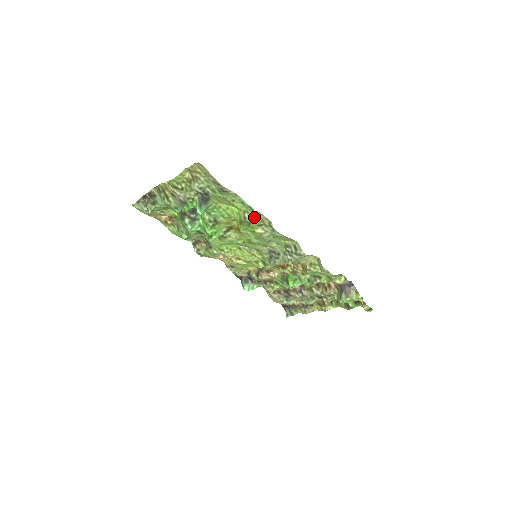
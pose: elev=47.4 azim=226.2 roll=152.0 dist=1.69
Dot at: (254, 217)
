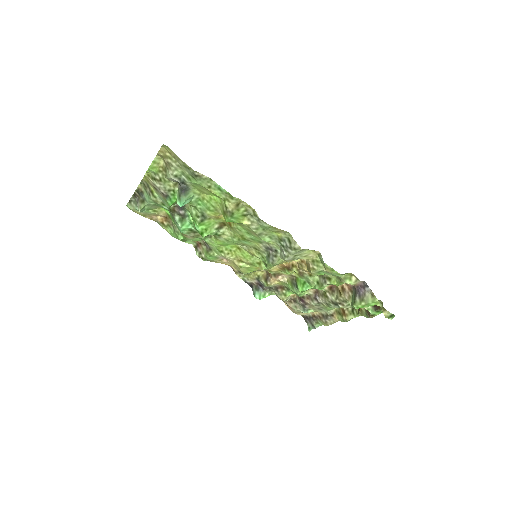
Dot at: (235, 205)
